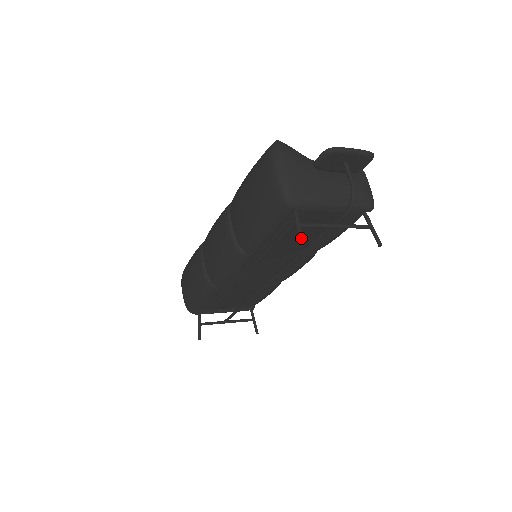
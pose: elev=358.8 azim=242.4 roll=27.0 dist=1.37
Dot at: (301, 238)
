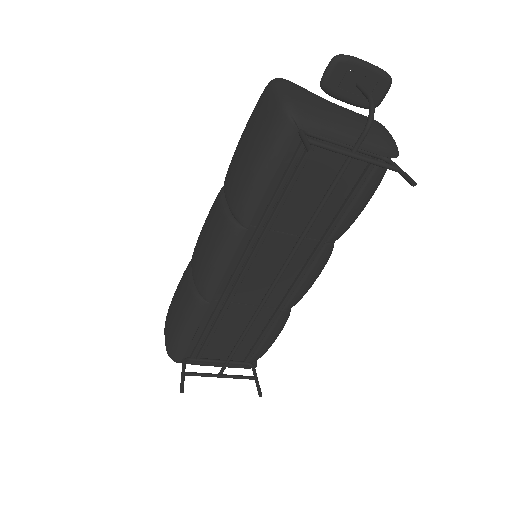
Dot at: (309, 145)
